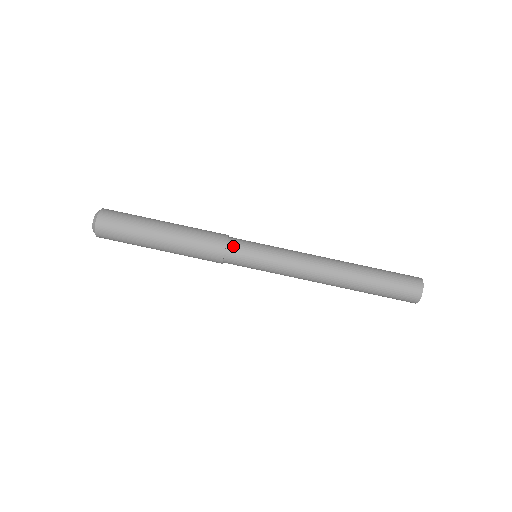
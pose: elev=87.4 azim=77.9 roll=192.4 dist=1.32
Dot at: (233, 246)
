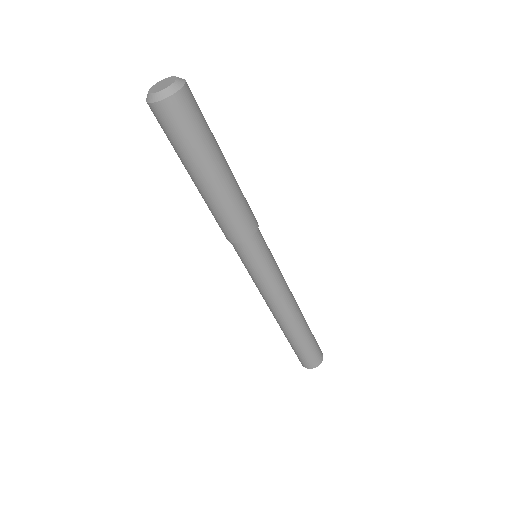
Dot at: (244, 247)
